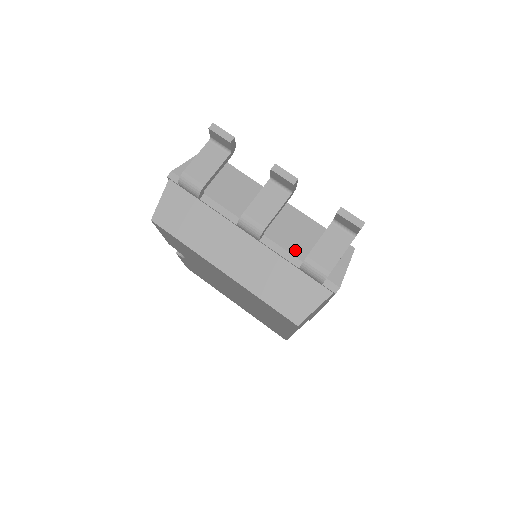
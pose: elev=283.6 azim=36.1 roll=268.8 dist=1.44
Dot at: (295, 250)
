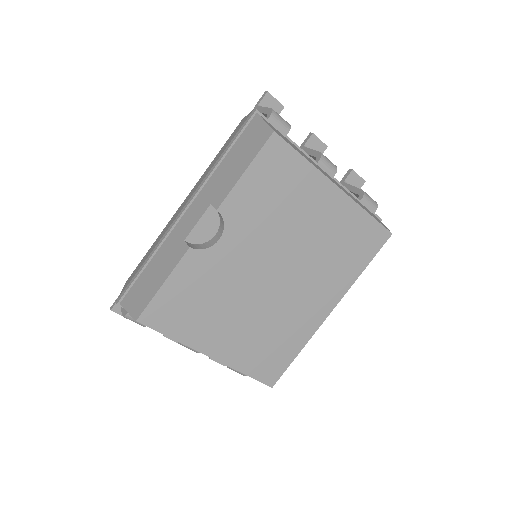
Dot at: occluded
